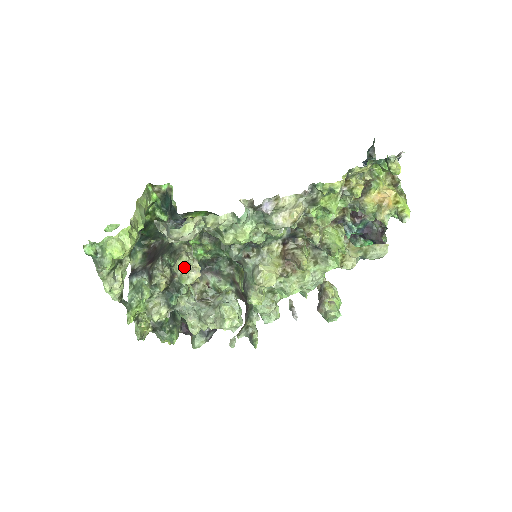
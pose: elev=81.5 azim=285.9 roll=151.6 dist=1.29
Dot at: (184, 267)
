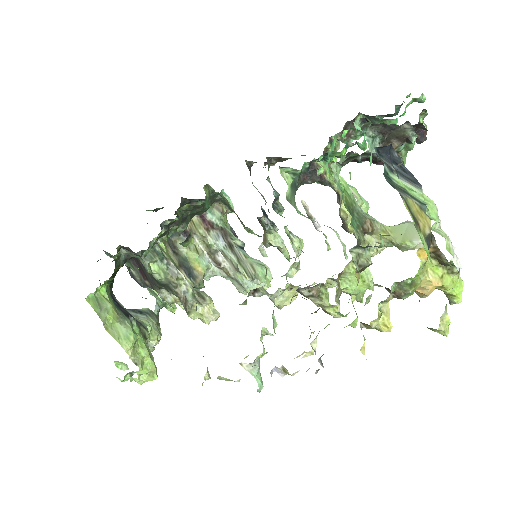
Dot at: (199, 317)
